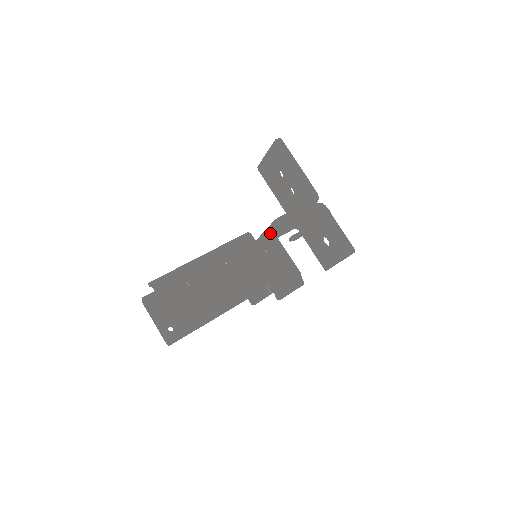
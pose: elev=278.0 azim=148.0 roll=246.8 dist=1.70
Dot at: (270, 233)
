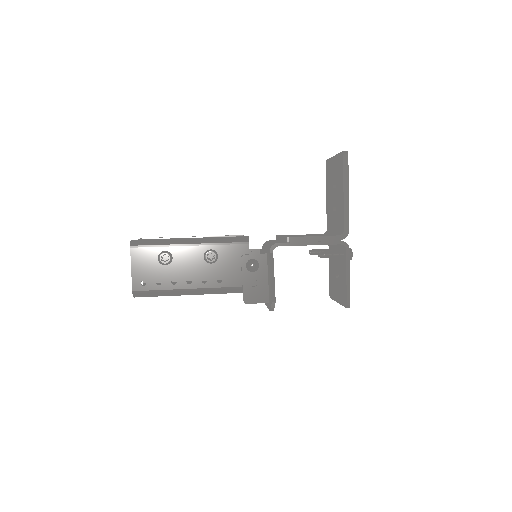
Dot at: (270, 248)
